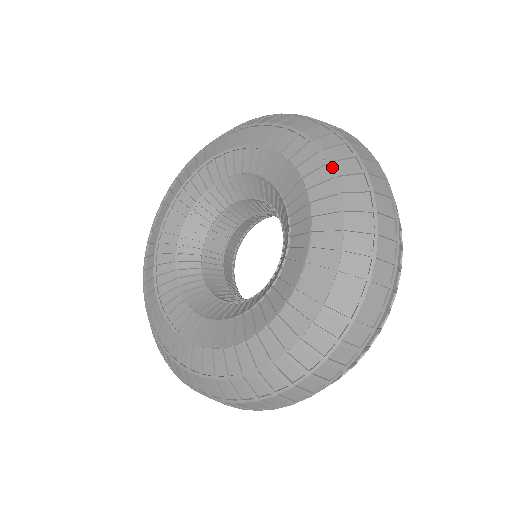
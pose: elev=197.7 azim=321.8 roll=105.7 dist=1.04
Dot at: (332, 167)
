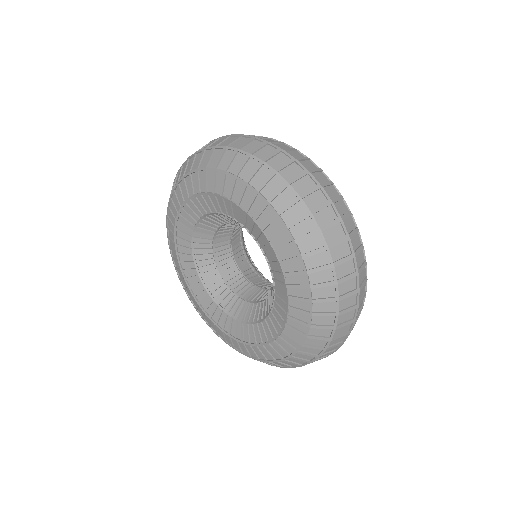
Dot at: (252, 187)
